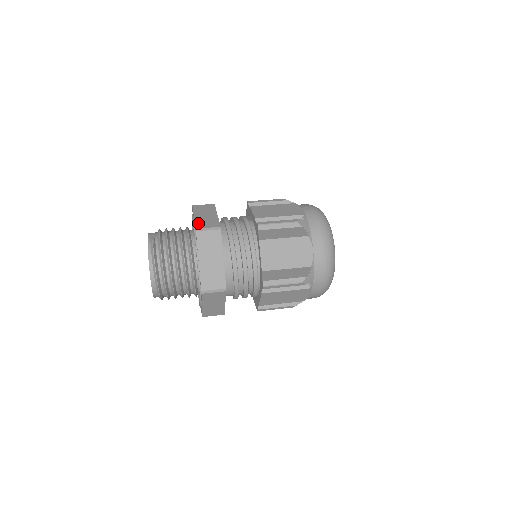
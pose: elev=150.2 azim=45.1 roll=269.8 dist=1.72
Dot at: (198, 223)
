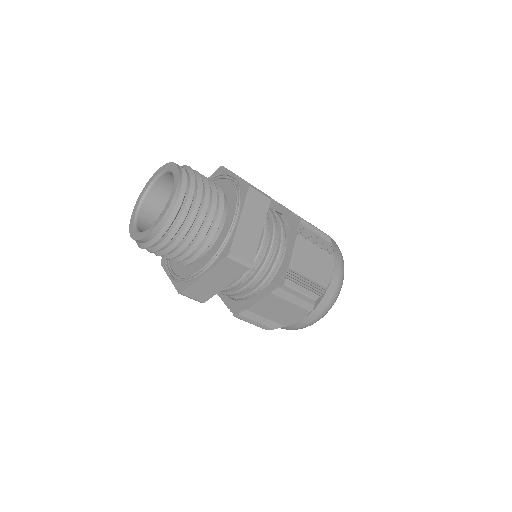
Dot at: occluded
